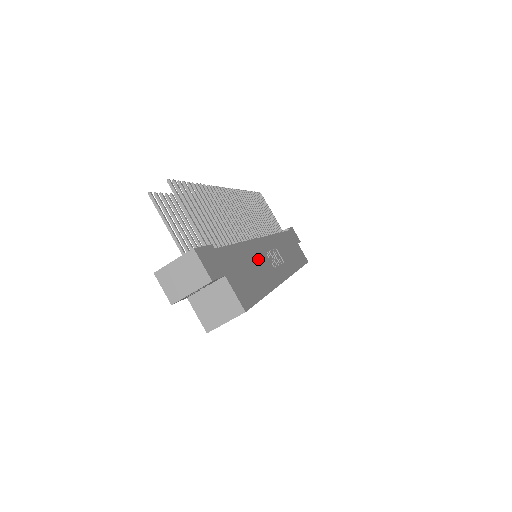
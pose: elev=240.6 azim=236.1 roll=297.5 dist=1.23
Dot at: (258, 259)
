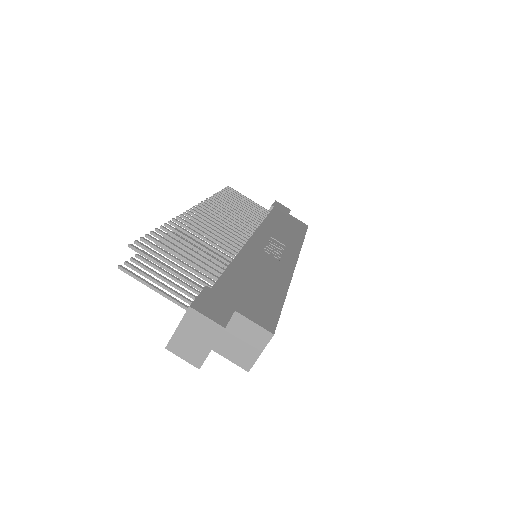
Dot at: (259, 264)
